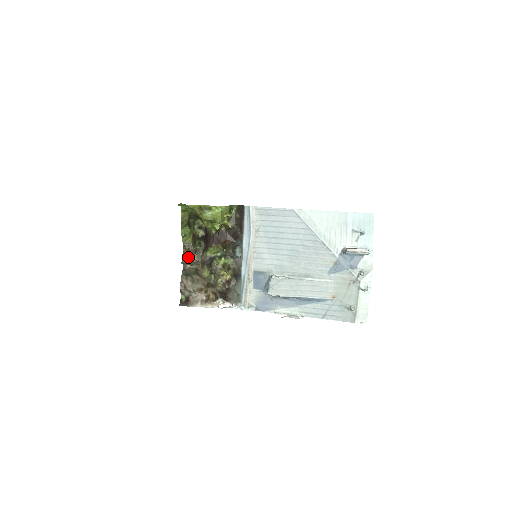
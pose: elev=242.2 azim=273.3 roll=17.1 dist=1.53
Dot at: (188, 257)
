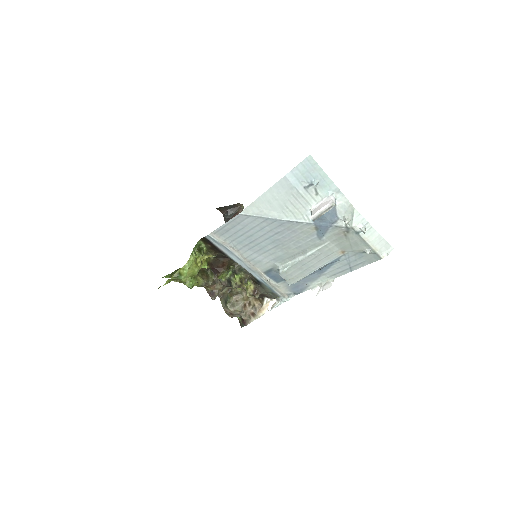
Dot at: (213, 291)
